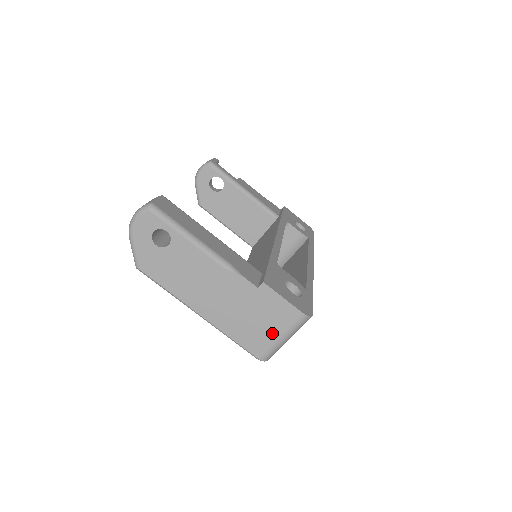
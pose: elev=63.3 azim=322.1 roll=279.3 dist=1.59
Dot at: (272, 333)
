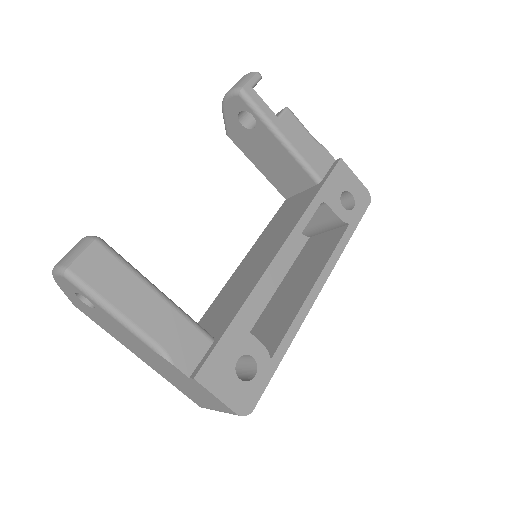
Dot at: (209, 404)
